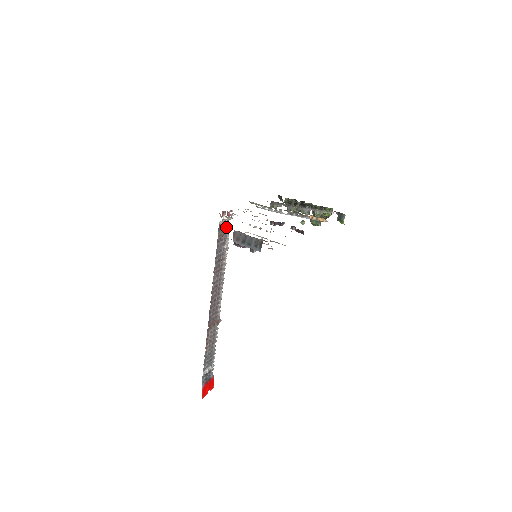
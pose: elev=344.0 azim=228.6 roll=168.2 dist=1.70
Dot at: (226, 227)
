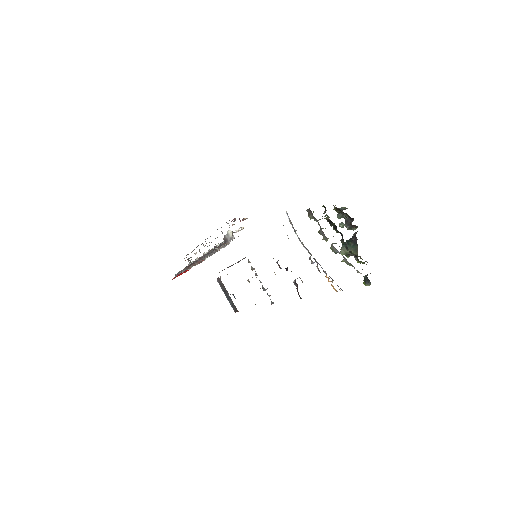
Dot at: (226, 241)
